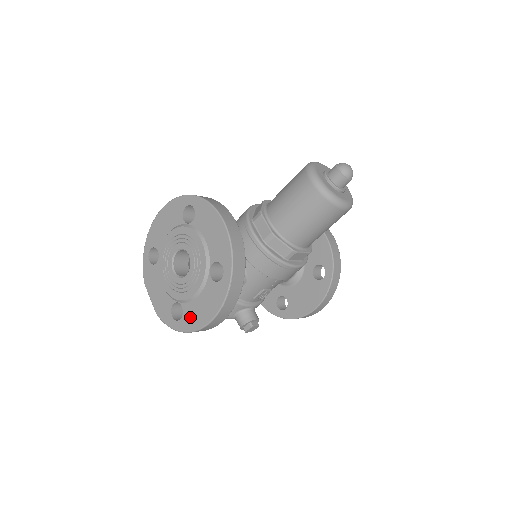
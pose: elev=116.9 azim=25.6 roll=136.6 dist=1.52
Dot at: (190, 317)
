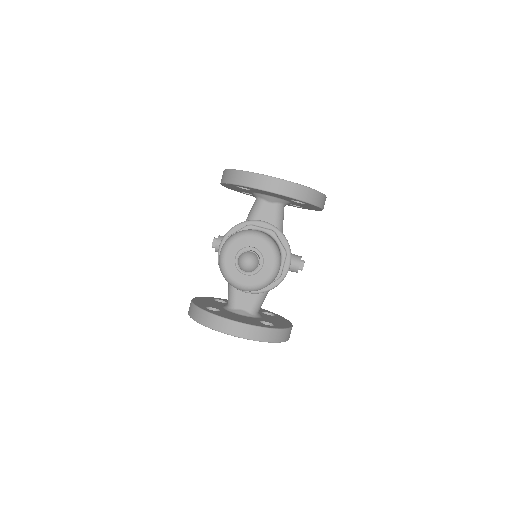
Dot at: occluded
